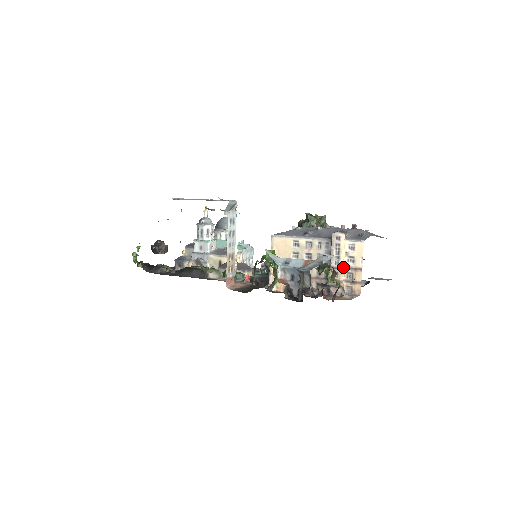
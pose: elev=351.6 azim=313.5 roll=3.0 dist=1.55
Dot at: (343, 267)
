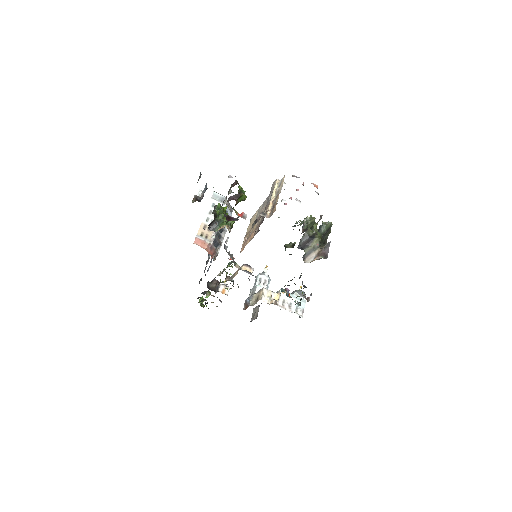
Dot at: (270, 201)
